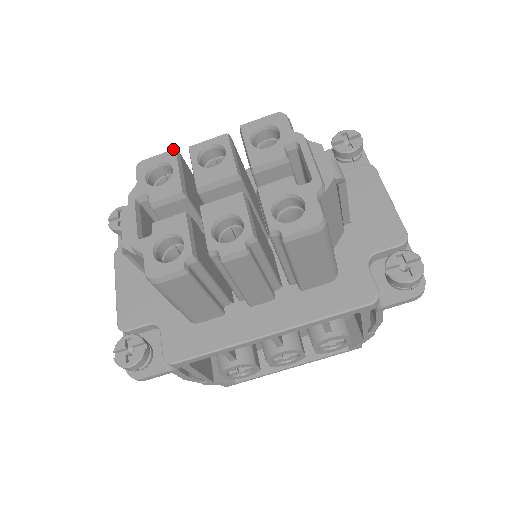
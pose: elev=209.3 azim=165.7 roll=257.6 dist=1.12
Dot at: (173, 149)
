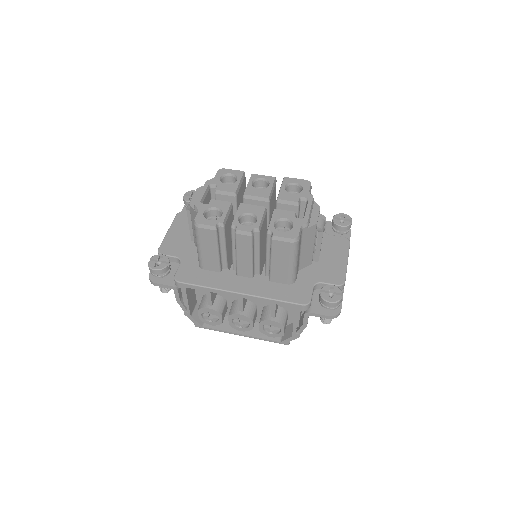
Dot at: (243, 171)
